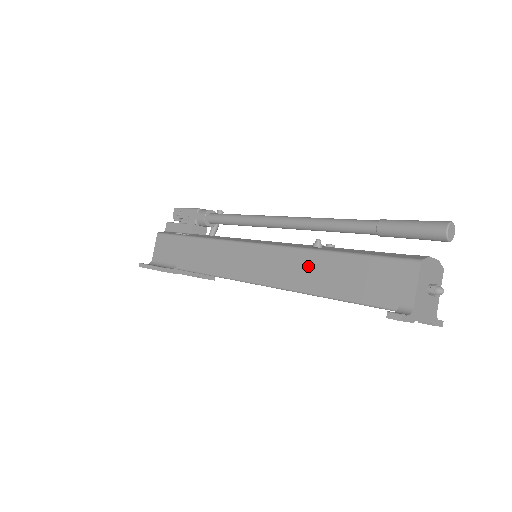
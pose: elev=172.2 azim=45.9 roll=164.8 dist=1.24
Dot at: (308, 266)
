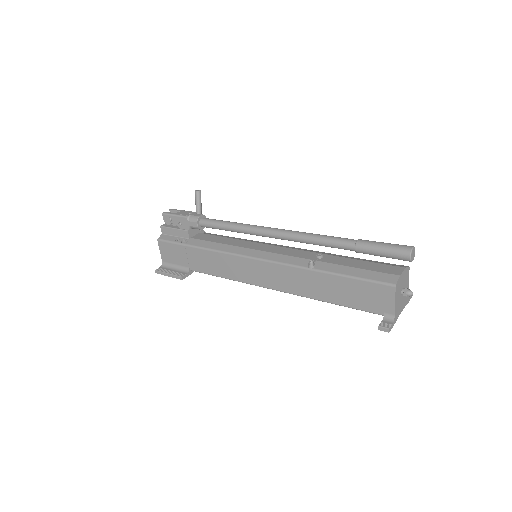
Dot at: (308, 281)
